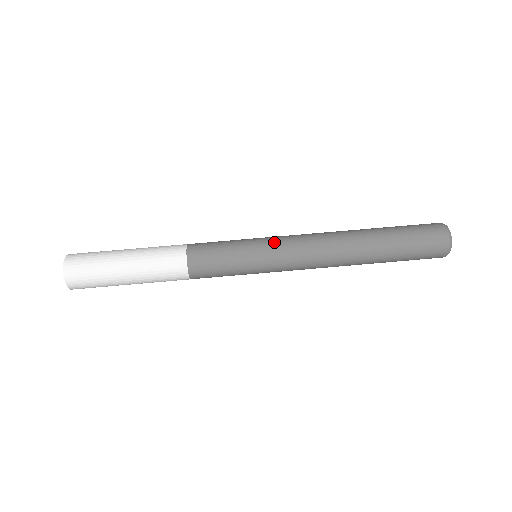
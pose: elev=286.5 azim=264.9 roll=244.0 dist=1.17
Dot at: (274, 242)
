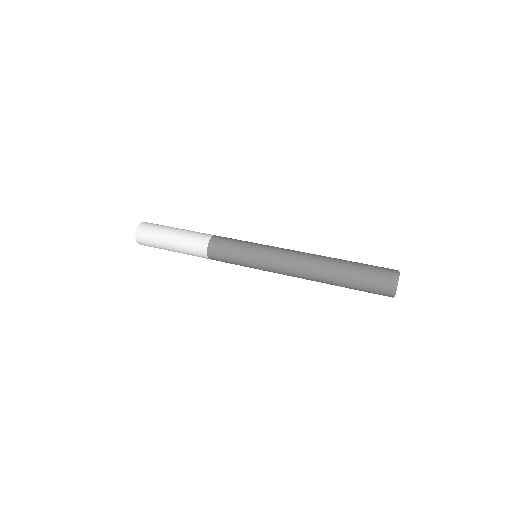
Dot at: (267, 252)
